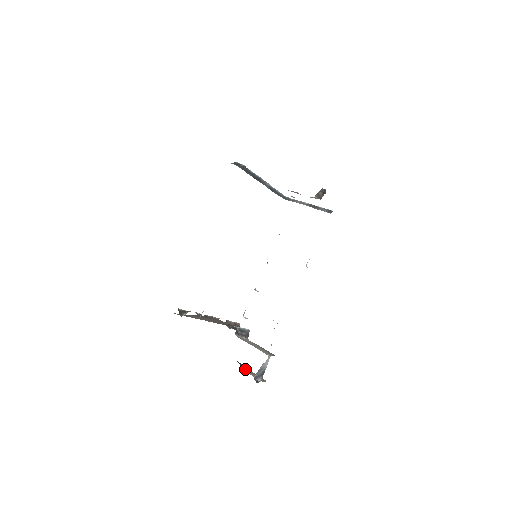
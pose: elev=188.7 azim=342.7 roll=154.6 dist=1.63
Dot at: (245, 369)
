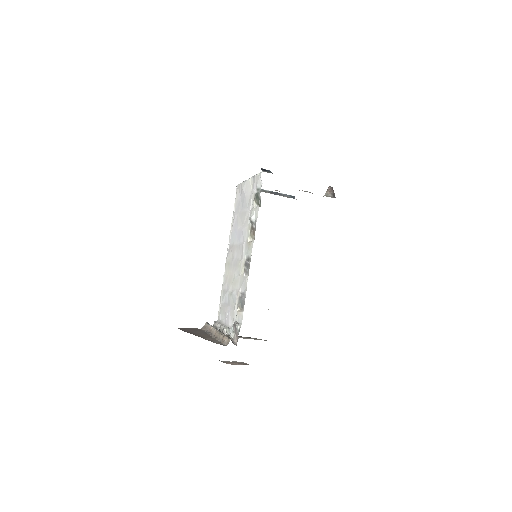
Dot at: (225, 362)
